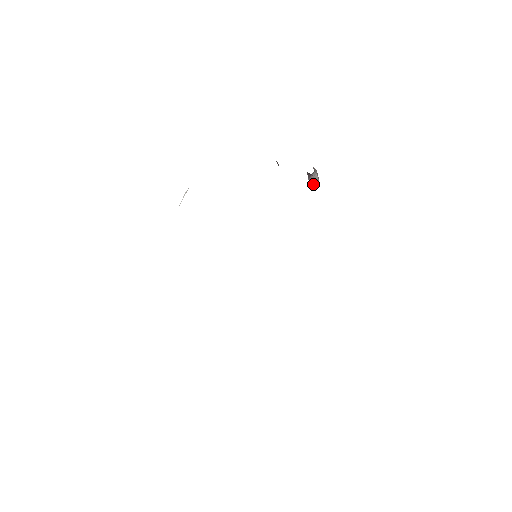
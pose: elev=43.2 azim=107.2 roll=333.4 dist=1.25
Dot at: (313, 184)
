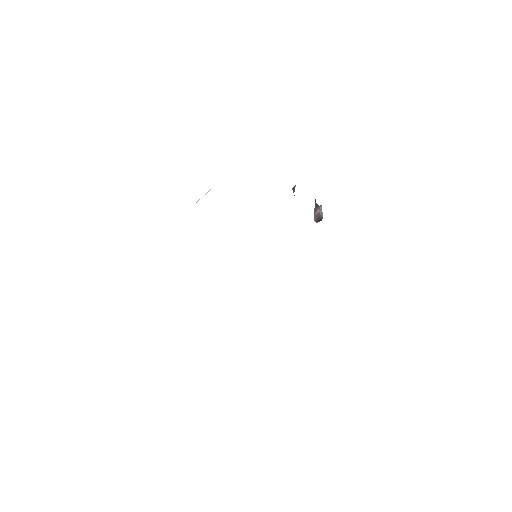
Dot at: (318, 217)
